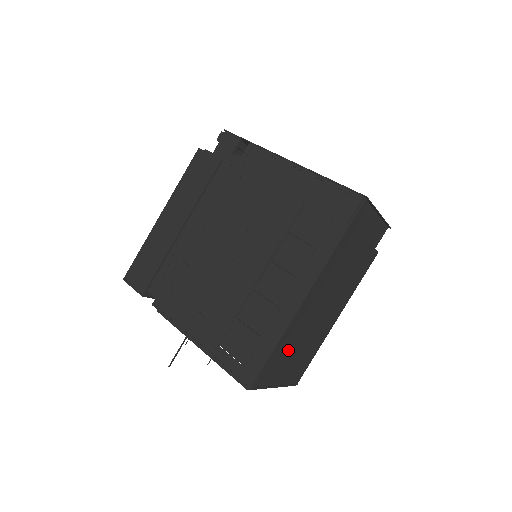
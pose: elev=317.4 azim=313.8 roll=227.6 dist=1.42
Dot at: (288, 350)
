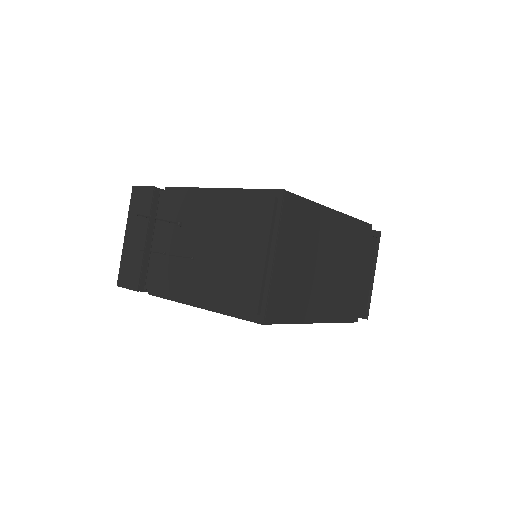
Dot at: (306, 236)
